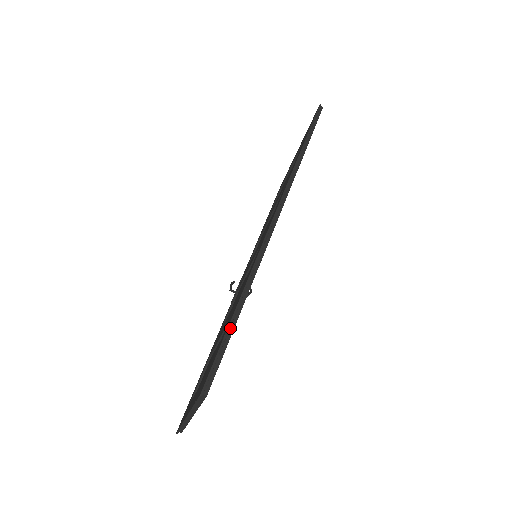
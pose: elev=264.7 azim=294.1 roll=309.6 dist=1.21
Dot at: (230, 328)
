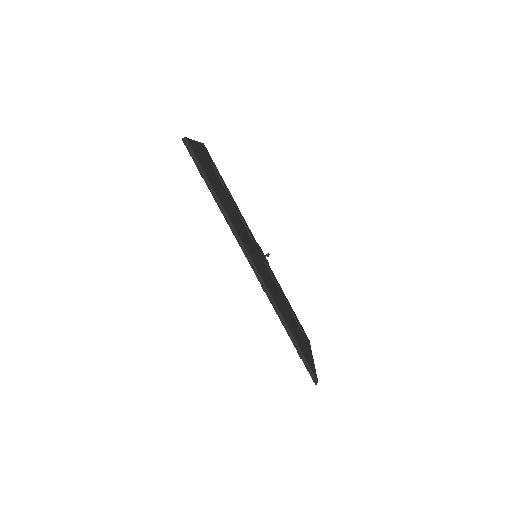
Dot at: (297, 349)
